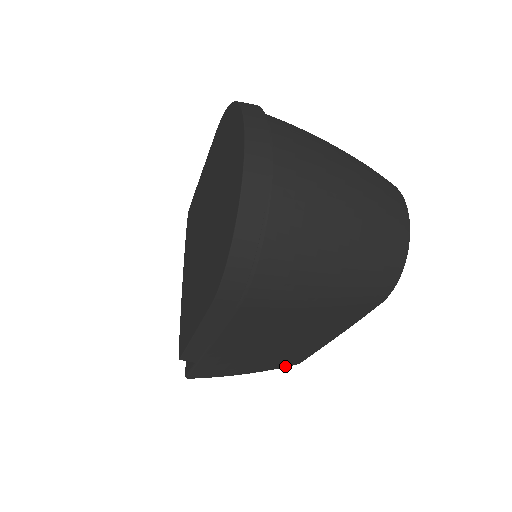
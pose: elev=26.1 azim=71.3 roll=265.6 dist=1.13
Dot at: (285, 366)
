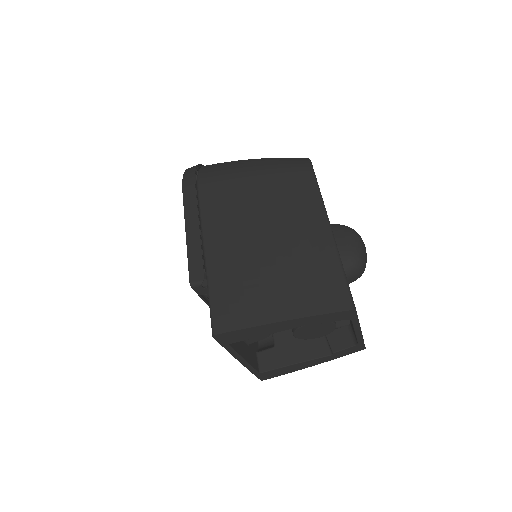
Dot at: (332, 309)
